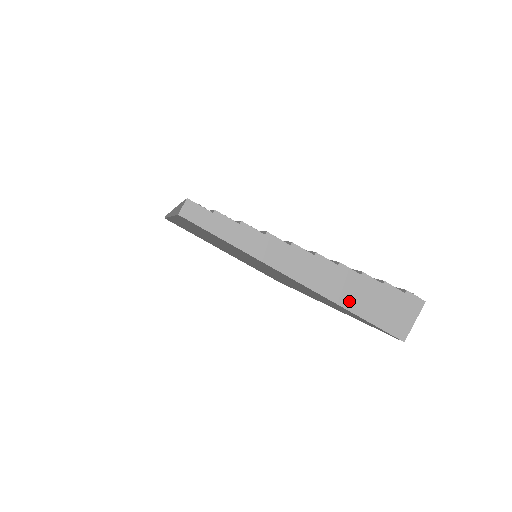
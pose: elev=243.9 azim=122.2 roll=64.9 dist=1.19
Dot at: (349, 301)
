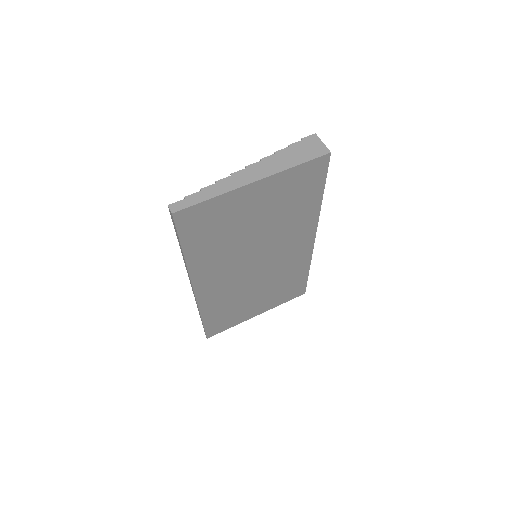
Dot at: (285, 165)
